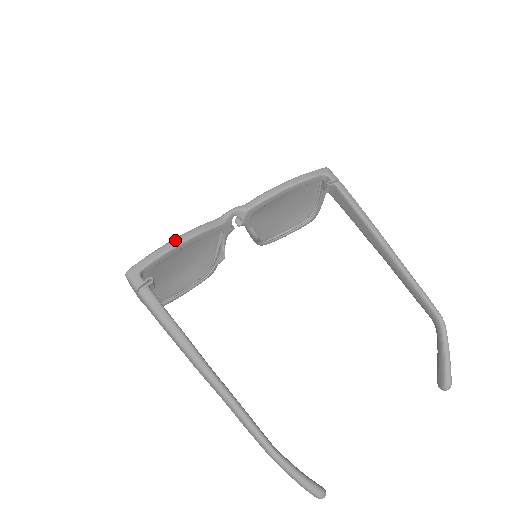
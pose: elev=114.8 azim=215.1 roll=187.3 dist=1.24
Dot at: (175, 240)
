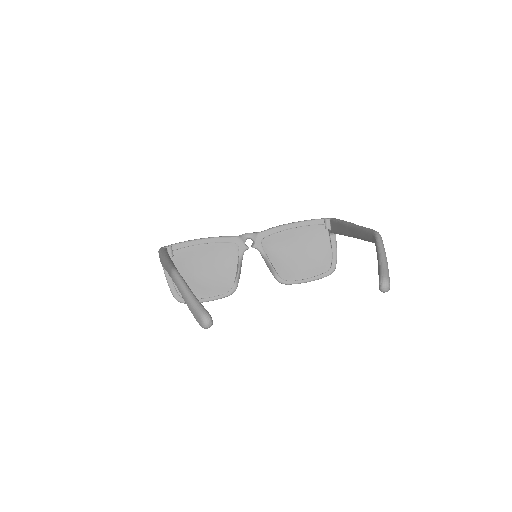
Dot at: (199, 239)
